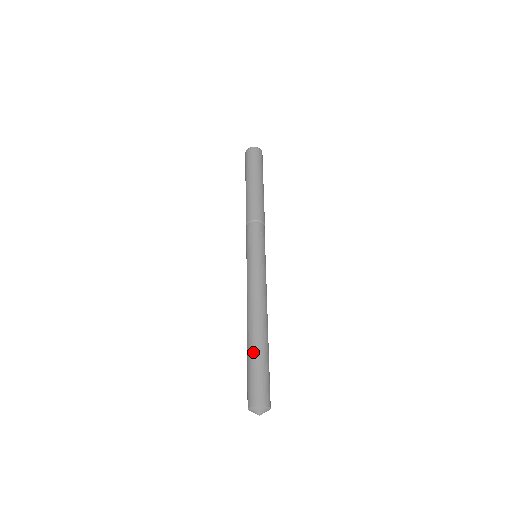
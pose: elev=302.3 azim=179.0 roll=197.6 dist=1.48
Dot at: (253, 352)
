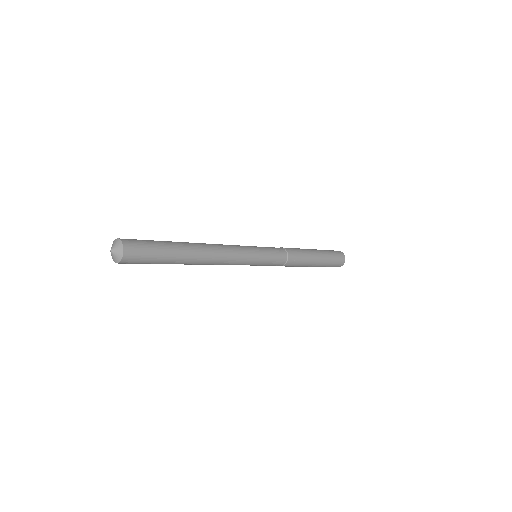
Dot at: occluded
